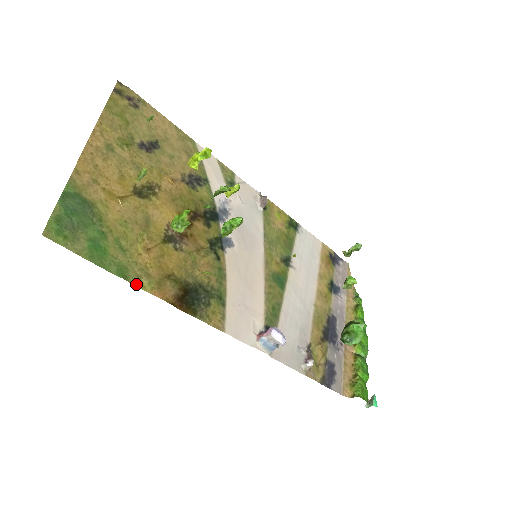
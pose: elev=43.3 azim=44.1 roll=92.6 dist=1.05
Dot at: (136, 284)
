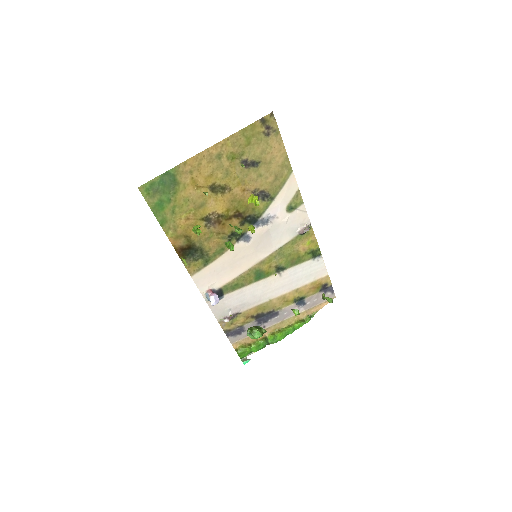
Dot at: (165, 230)
